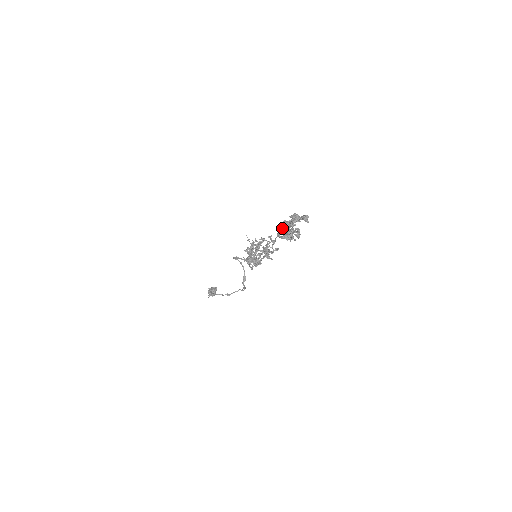
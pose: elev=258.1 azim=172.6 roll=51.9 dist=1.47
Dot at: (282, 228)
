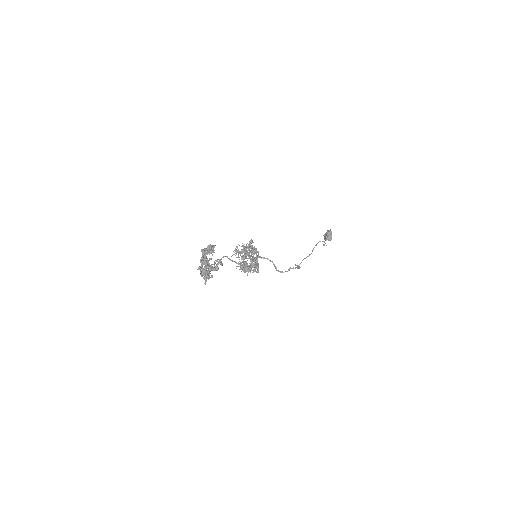
Dot at: (204, 267)
